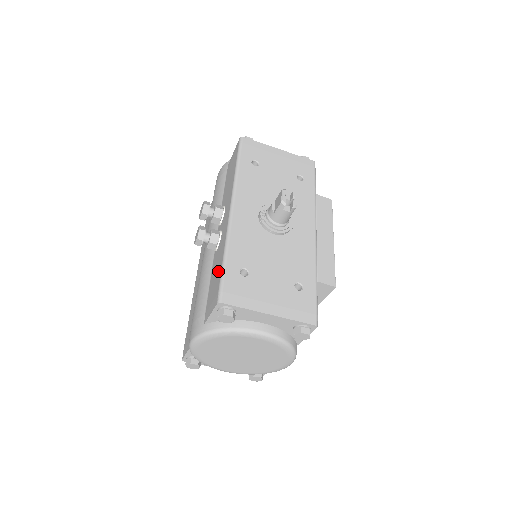
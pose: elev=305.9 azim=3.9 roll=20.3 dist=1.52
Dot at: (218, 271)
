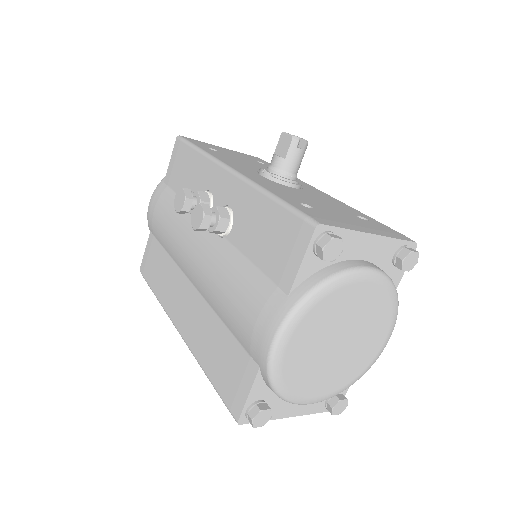
Dot at: (270, 219)
